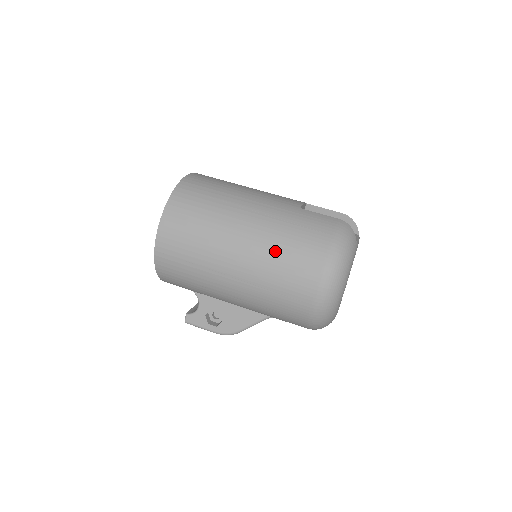
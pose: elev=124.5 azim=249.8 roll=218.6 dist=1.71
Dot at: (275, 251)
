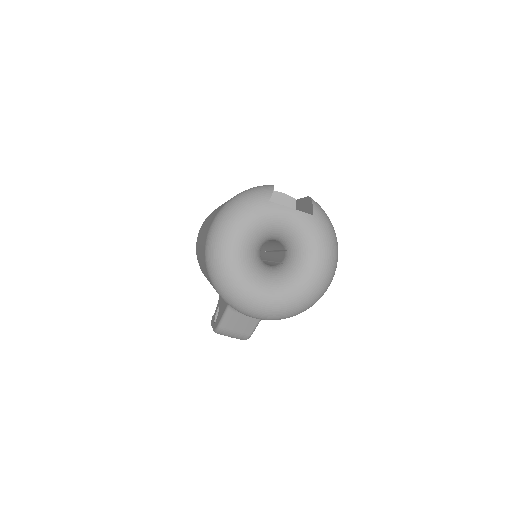
Dot at: occluded
